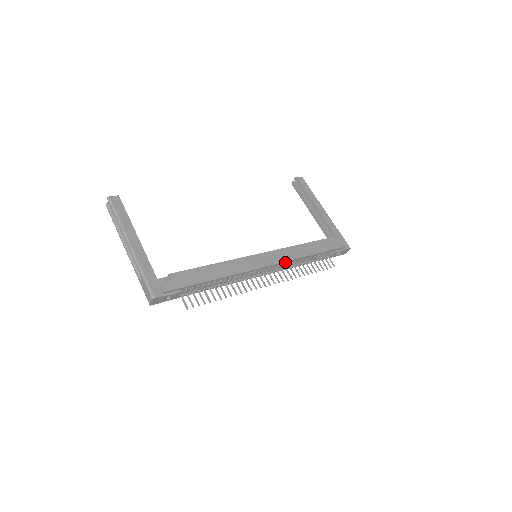
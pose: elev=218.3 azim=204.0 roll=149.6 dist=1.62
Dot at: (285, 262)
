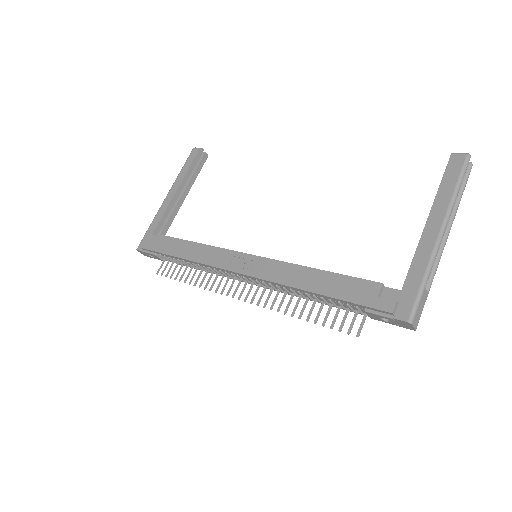
Dot at: (264, 280)
